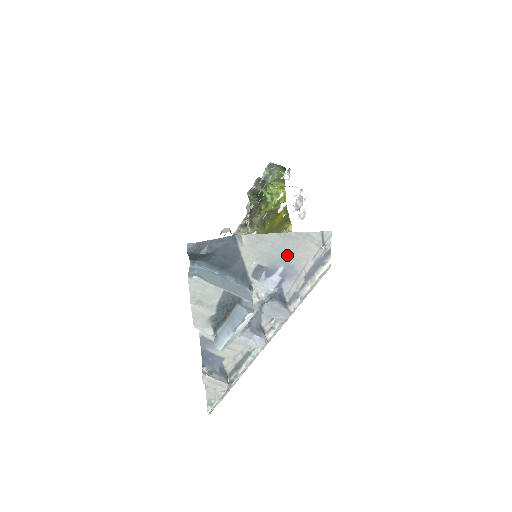
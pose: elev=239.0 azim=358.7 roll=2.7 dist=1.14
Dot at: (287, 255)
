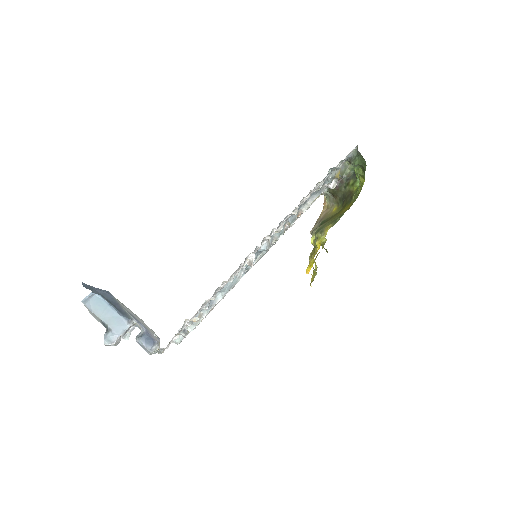
Dot at: (141, 322)
